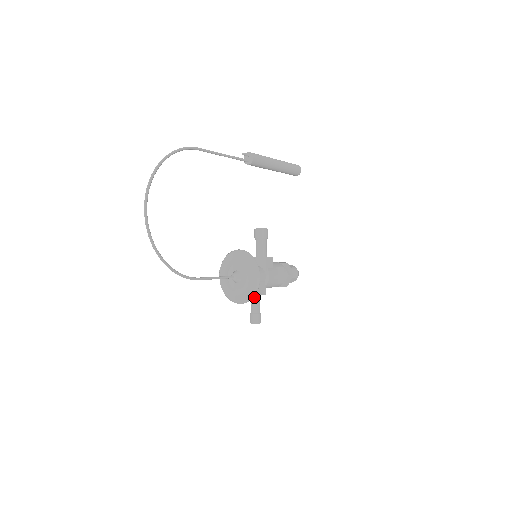
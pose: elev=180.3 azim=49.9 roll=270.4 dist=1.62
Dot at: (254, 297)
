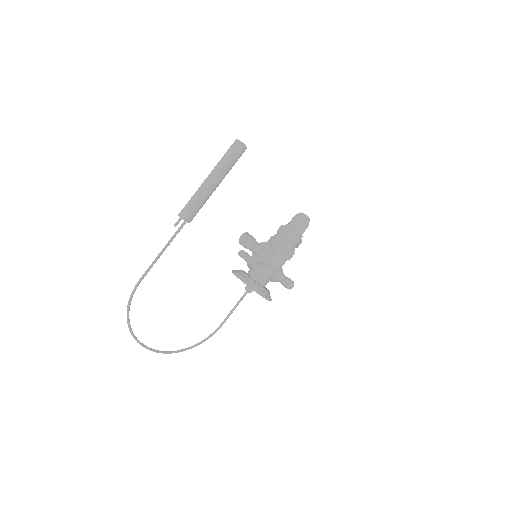
Dot at: occluded
